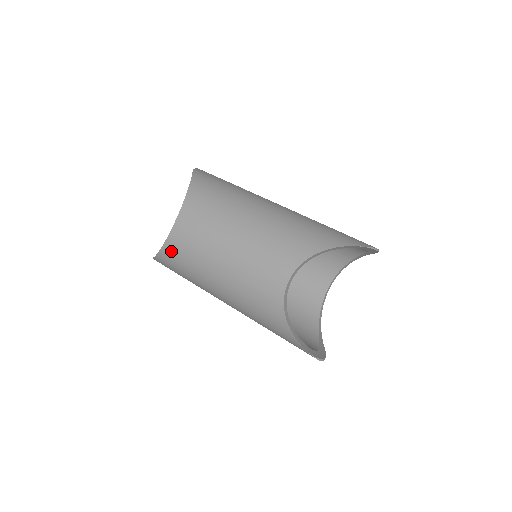
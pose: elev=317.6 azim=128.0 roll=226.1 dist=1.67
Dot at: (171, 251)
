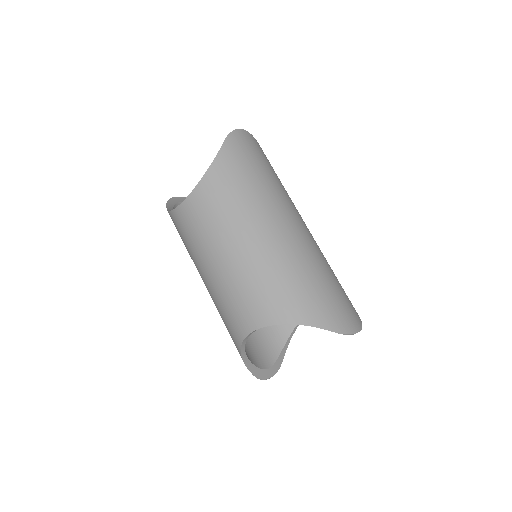
Dot at: (175, 222)
